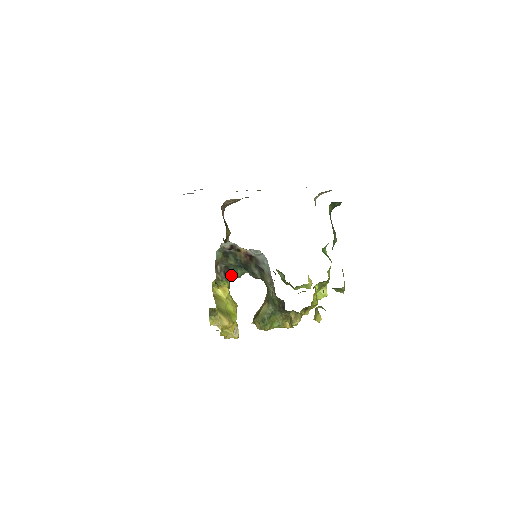
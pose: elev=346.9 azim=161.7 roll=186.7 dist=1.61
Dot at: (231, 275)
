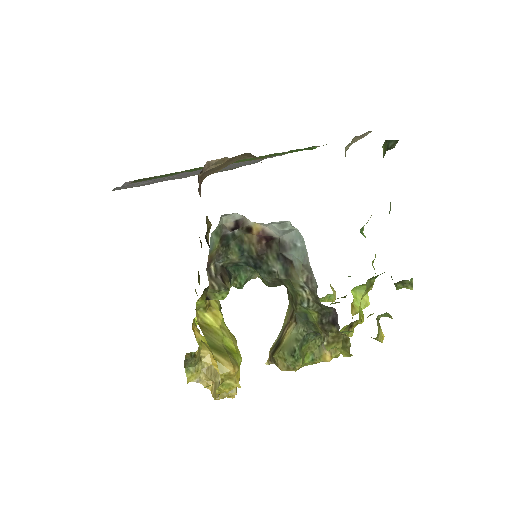
Dot at: (231, 282)
